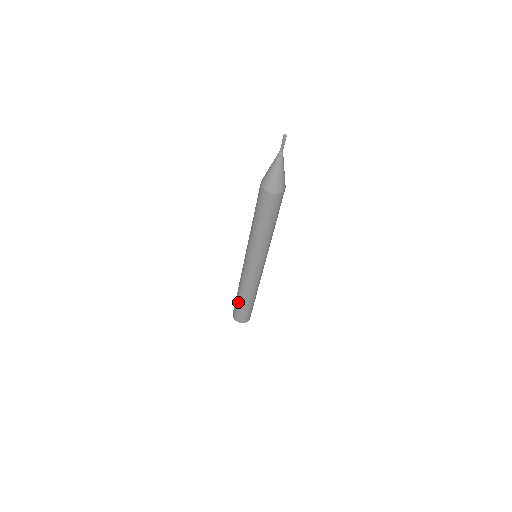
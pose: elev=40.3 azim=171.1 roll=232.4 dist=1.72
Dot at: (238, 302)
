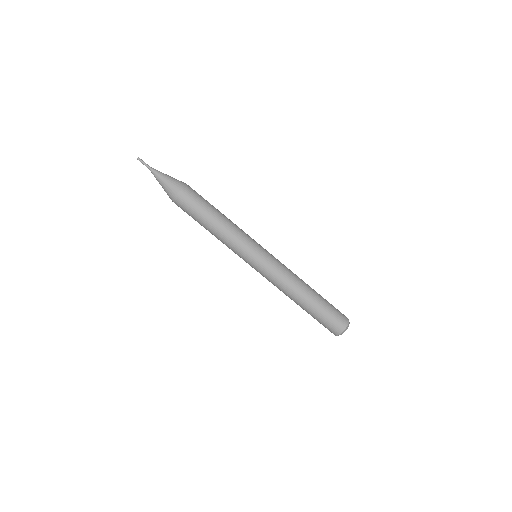
Dot at: occluded
